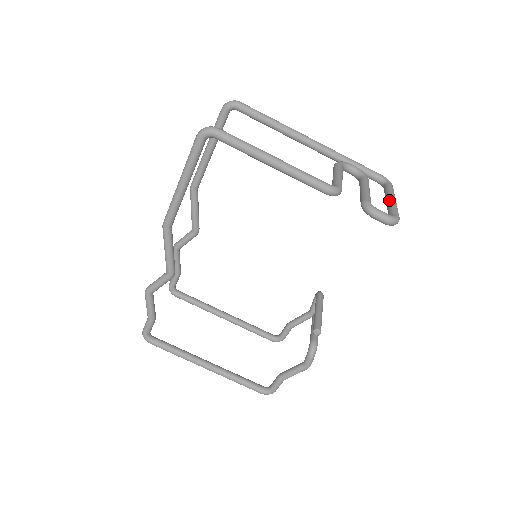
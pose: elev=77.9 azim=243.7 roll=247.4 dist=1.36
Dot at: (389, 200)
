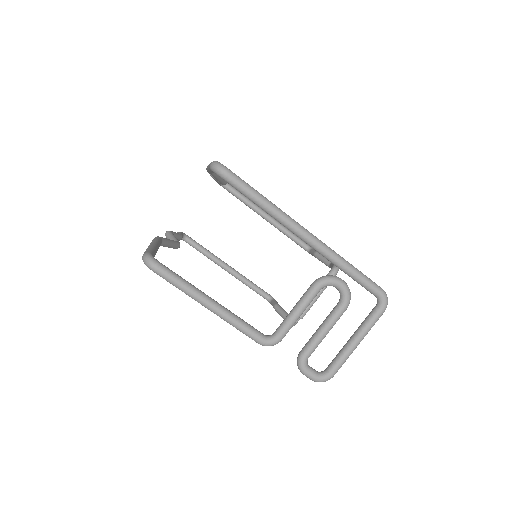
Dot at: (348, 344)
